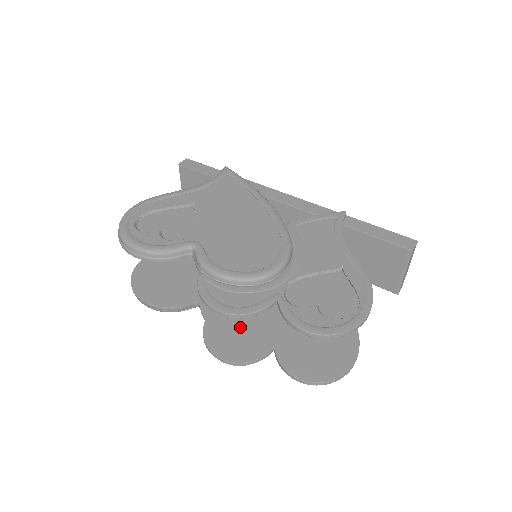
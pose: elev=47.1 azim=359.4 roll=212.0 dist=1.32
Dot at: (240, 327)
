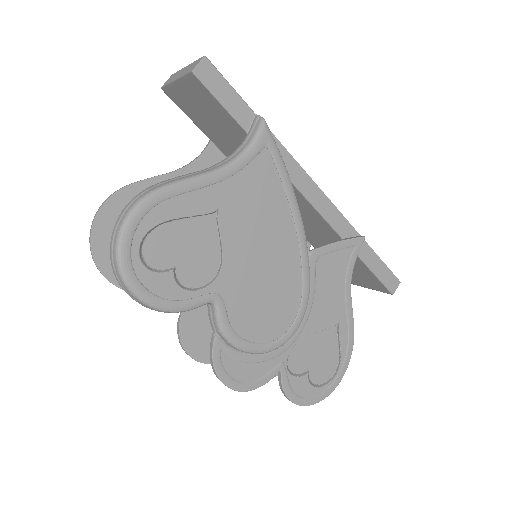
Dot at: occluded
